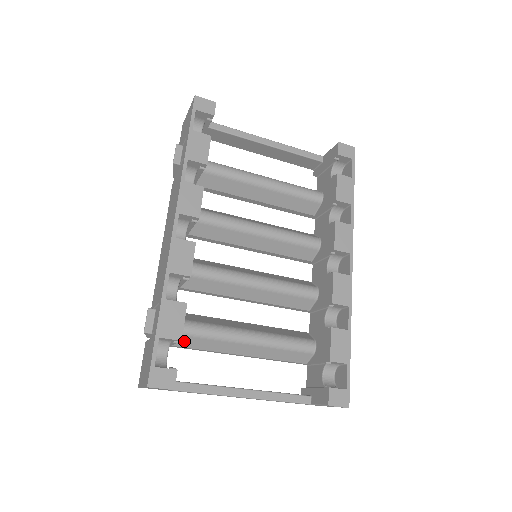
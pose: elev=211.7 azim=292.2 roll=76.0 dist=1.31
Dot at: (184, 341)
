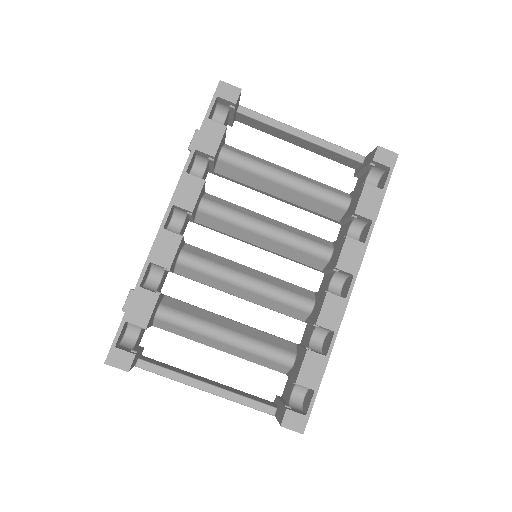
Dot at: (163, 325)
